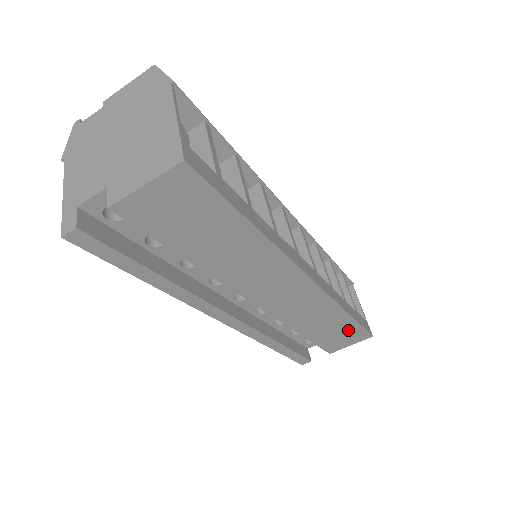
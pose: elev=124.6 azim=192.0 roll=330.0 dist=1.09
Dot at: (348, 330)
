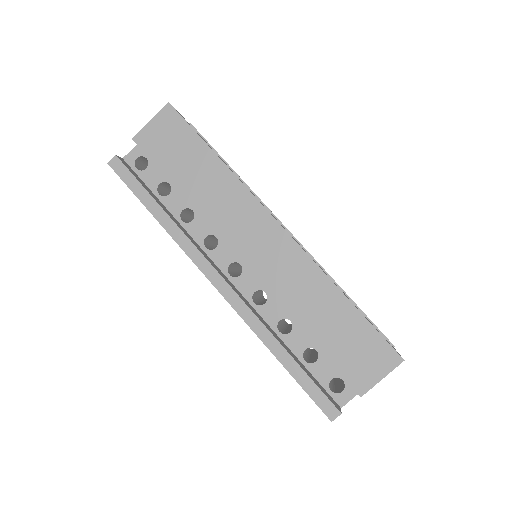
Dot at: (360, 334)
